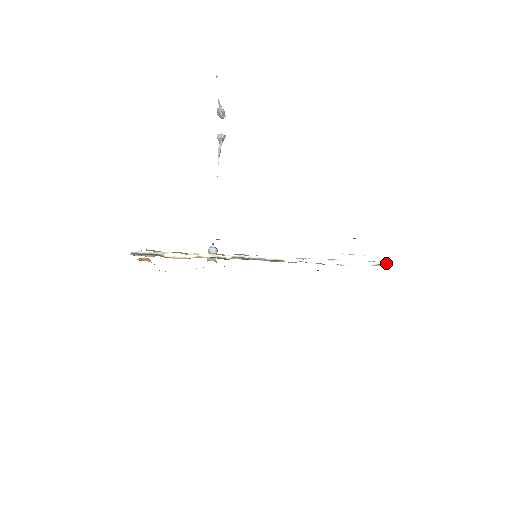
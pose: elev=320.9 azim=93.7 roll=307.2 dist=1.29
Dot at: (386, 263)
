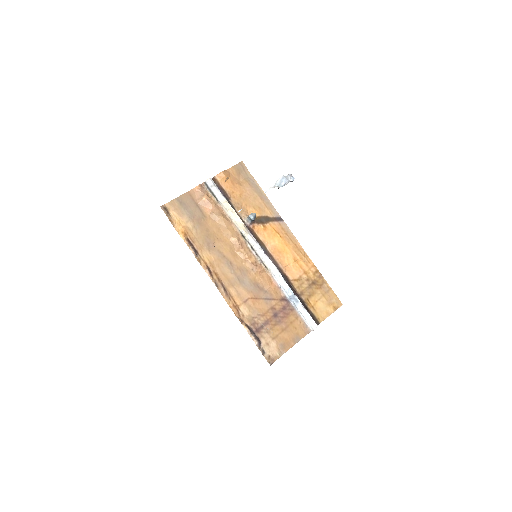
Dot at: (312, 330)
